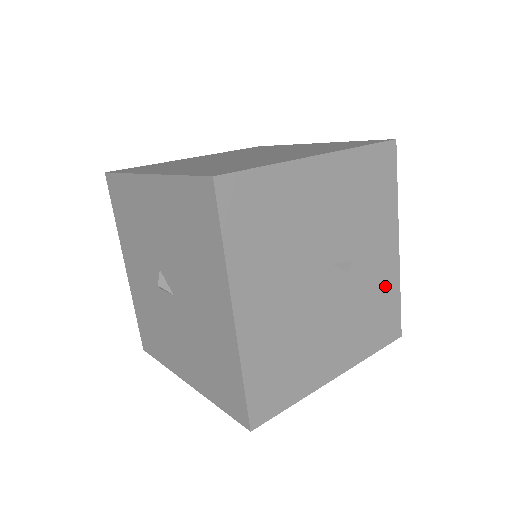
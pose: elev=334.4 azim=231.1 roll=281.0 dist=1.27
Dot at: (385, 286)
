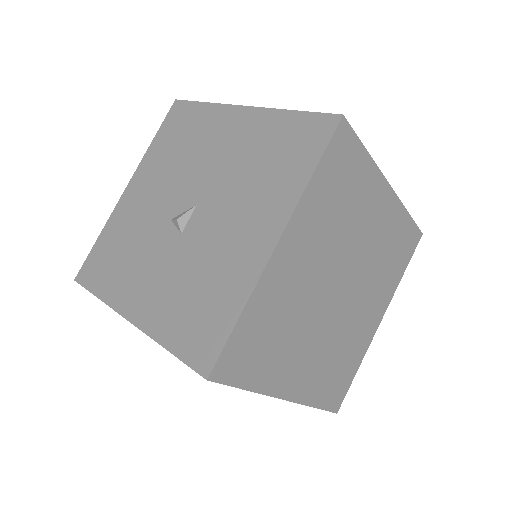
Dot at: occluded
